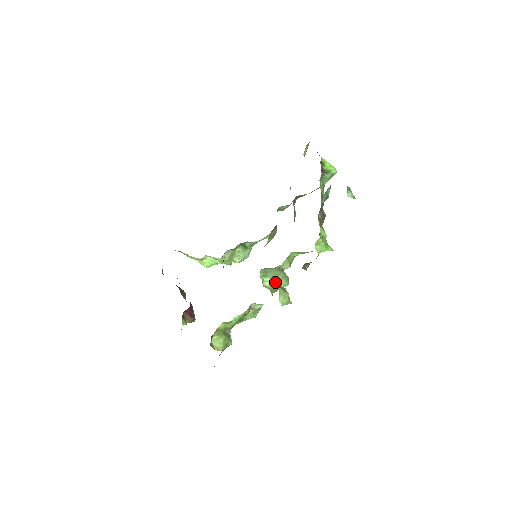
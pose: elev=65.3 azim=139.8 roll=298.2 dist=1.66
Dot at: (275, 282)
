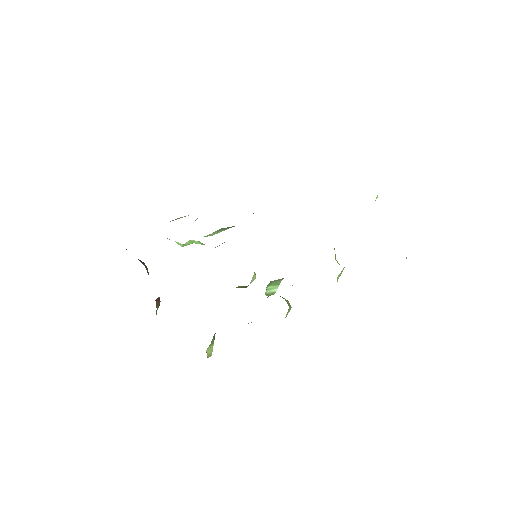
Dot at: occluded
